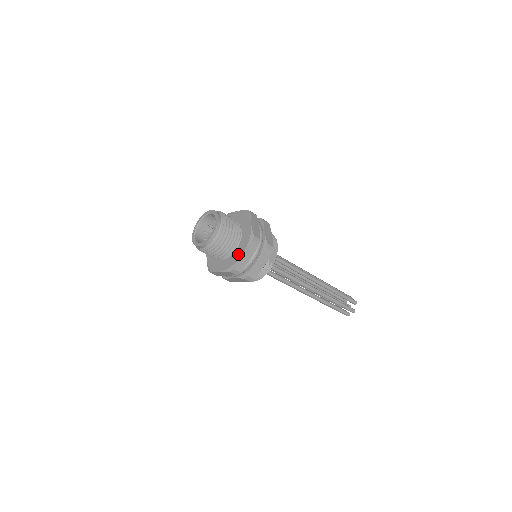
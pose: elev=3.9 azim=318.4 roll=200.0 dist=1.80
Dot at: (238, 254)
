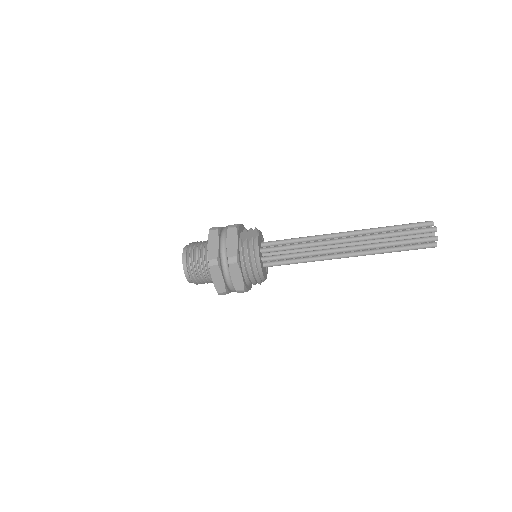
Dot at: occluded
